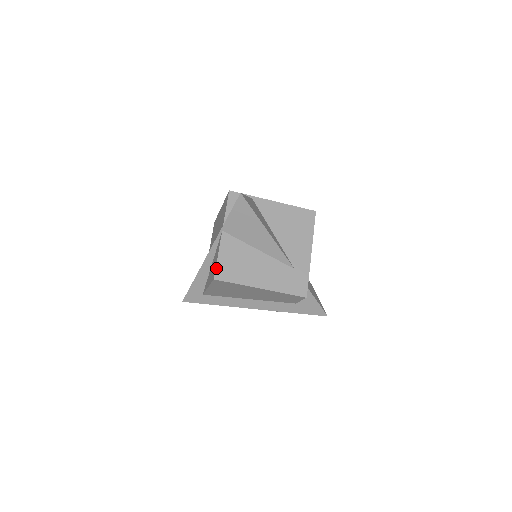
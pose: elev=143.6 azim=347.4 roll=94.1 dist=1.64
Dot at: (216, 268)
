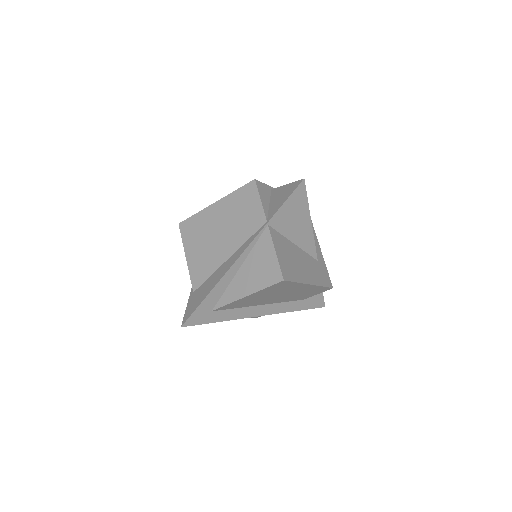
Dot at: (280, 267)
